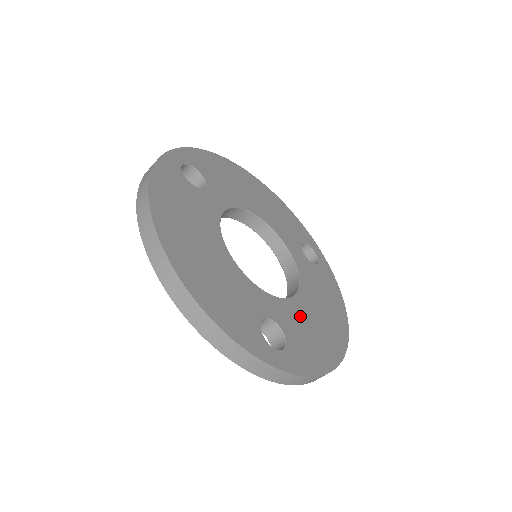
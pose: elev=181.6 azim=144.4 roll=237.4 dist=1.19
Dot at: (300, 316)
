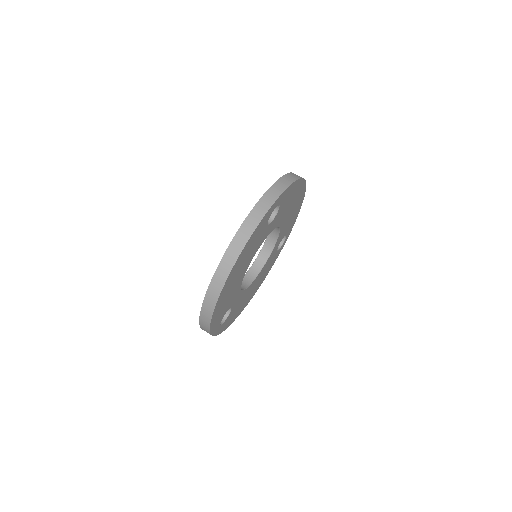
Dot at: occluded
